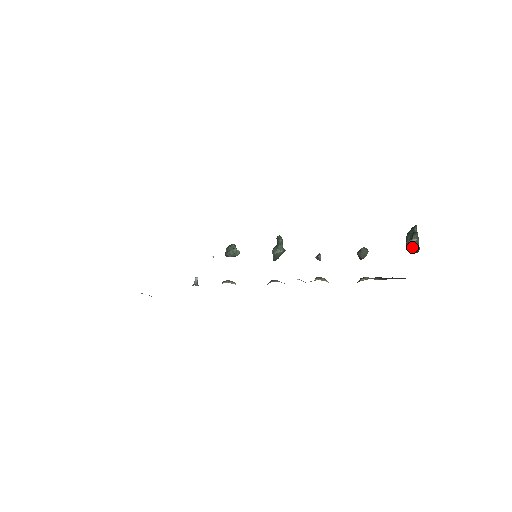
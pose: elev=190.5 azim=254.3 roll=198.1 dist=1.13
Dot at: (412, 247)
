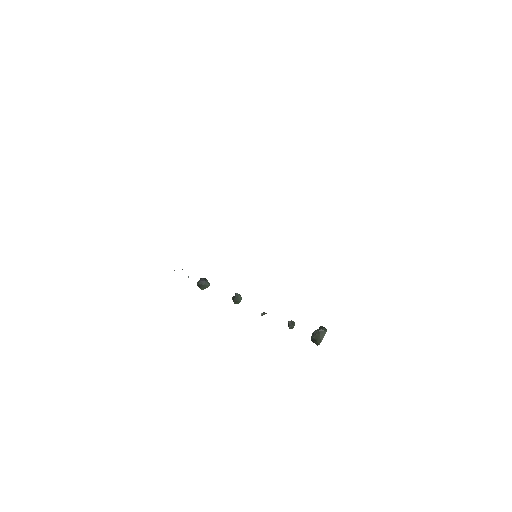
Dot at: (323, 328)
